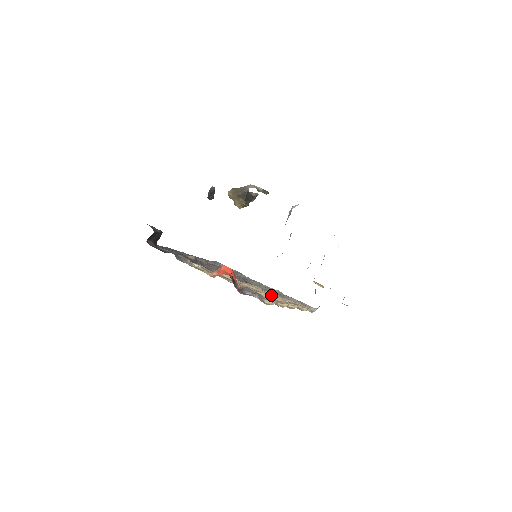
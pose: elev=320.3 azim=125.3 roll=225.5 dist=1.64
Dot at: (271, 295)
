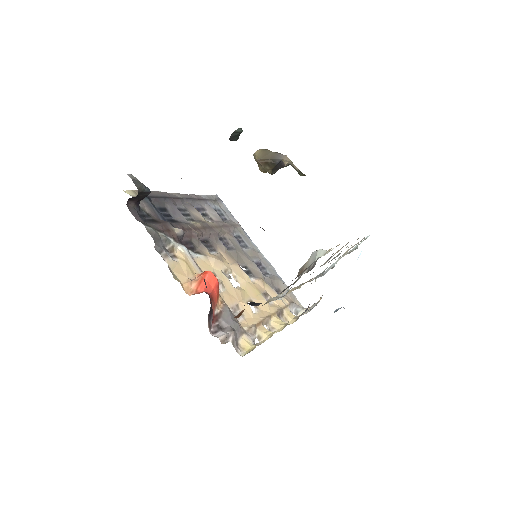
Dot at: (258, 295)
